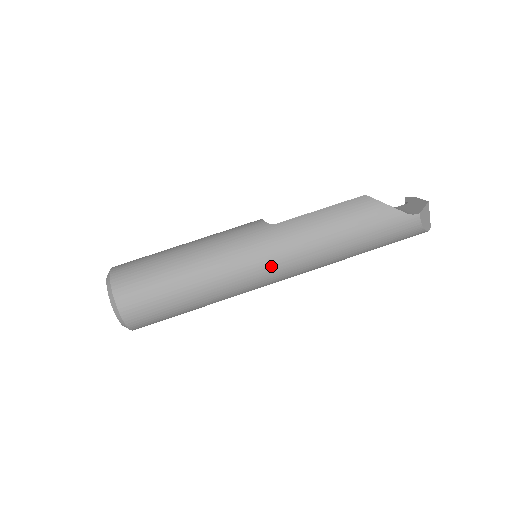
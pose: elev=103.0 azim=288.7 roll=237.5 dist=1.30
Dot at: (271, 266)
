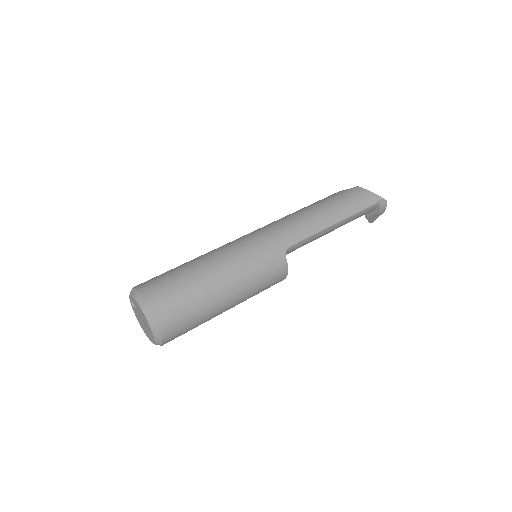
Dot at: (260, 234)
